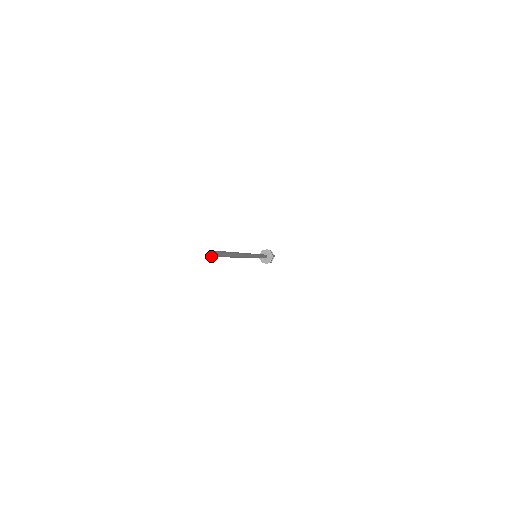
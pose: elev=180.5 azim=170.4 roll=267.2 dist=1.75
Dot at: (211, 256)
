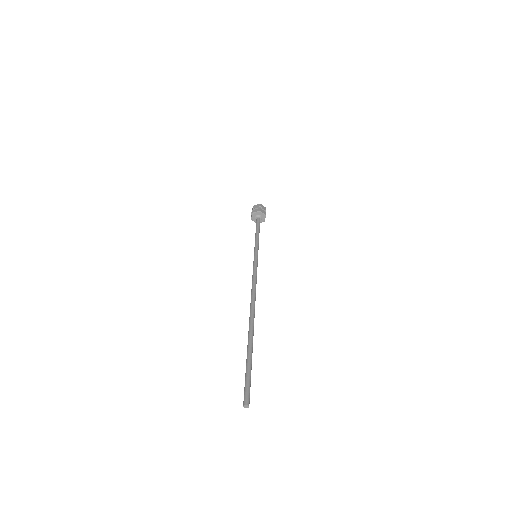
Dot at: occluded
